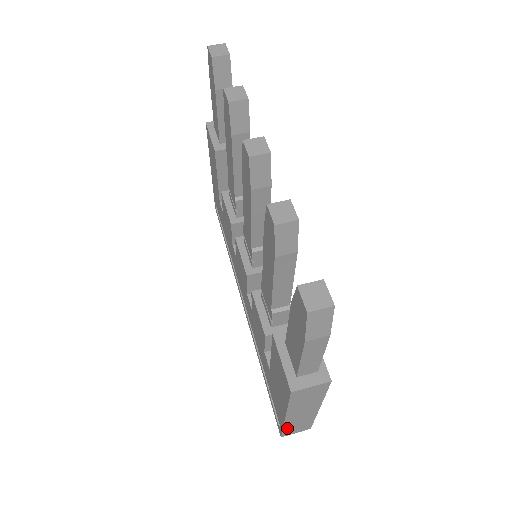
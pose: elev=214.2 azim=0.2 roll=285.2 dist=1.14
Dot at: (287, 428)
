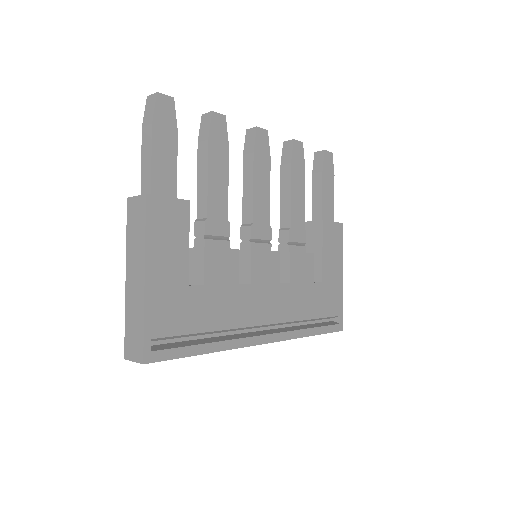
Dot at: (128, 324)
